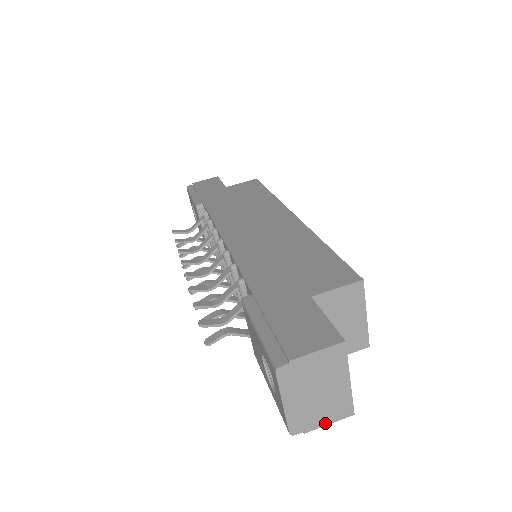
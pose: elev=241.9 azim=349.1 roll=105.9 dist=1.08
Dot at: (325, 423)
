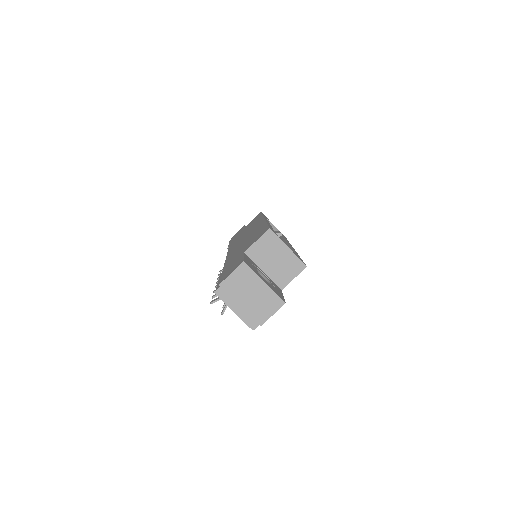
Dot at: (270, 315)
